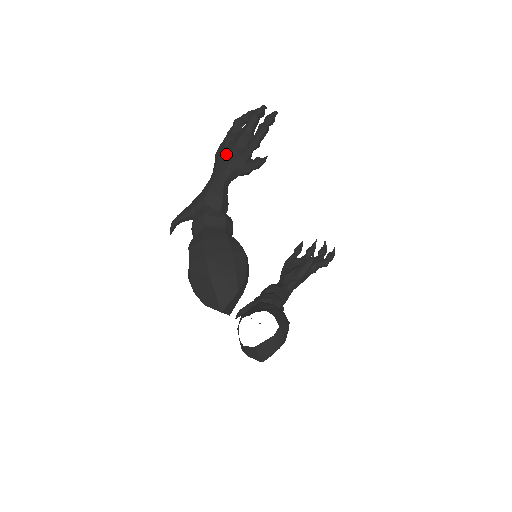
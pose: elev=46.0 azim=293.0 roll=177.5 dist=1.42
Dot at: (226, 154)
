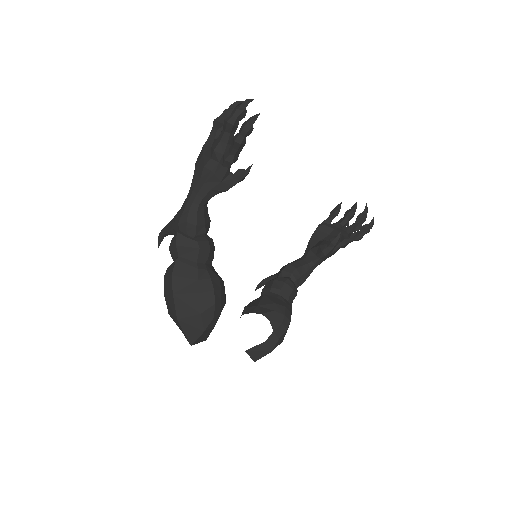
Dot at: (200, 170)
